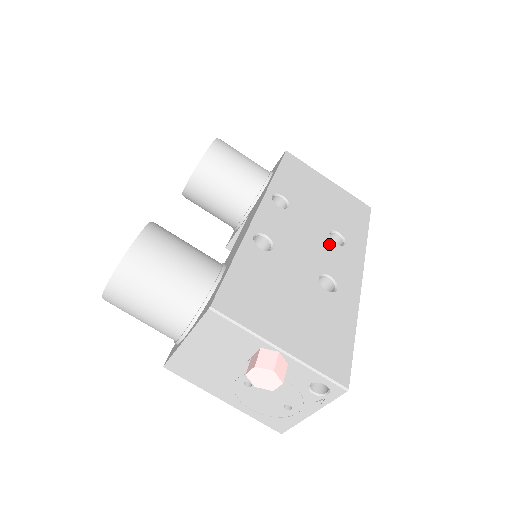
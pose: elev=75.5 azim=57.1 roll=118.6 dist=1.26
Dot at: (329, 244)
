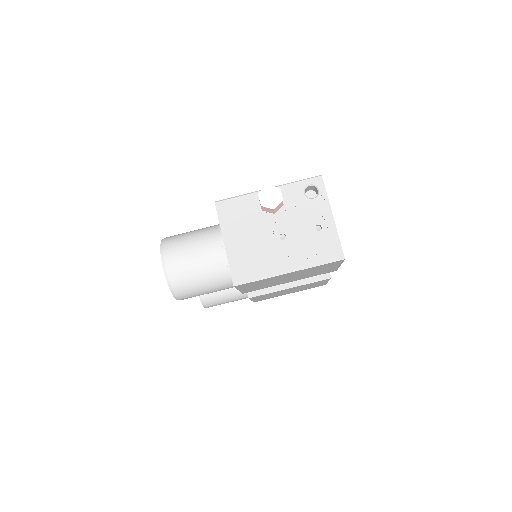
Dot at: occluded
